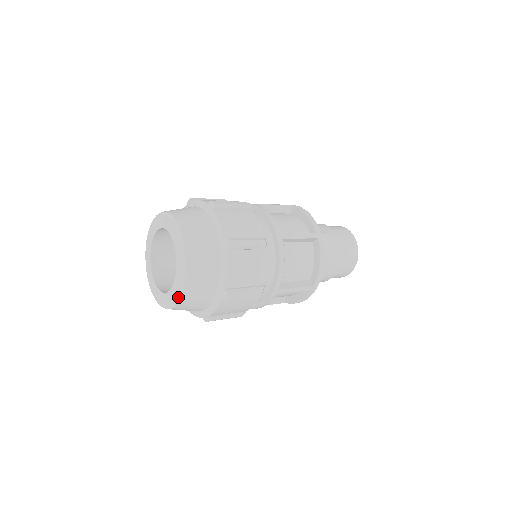
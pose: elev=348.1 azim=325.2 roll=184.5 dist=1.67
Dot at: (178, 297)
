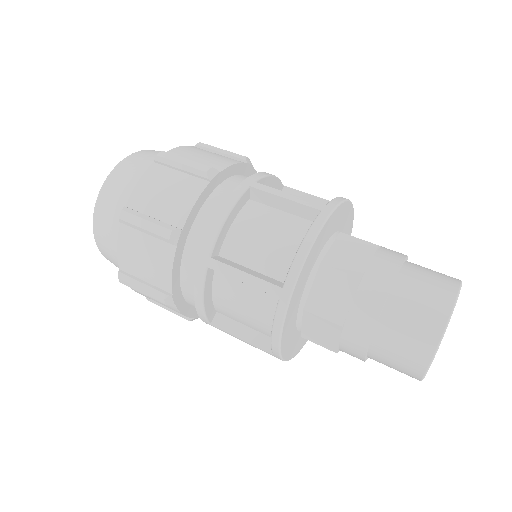
Dot at: (93, 215)
